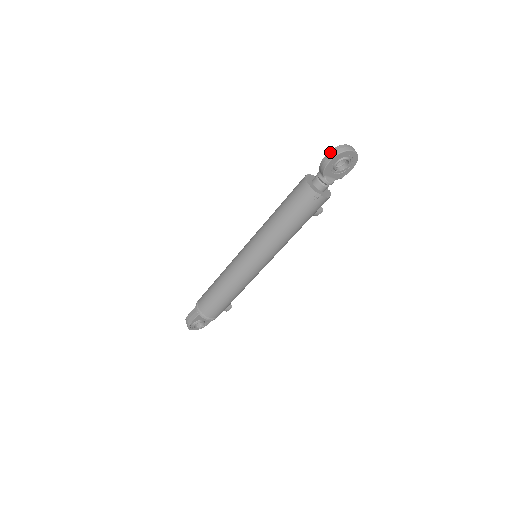
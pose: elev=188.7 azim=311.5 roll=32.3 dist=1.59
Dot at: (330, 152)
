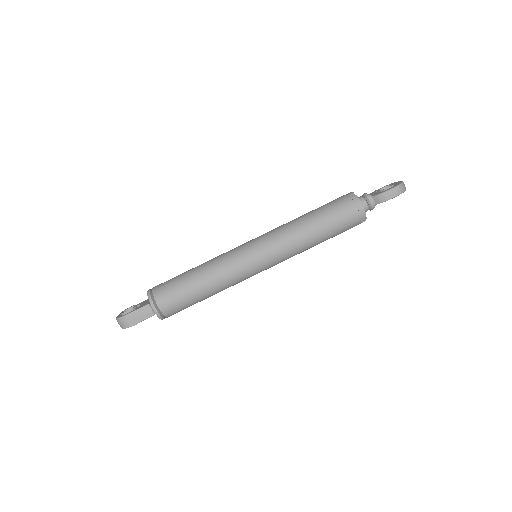
Dot at: (397, 188)
